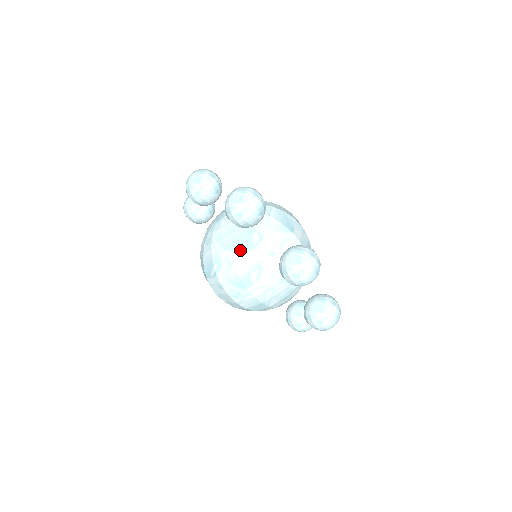
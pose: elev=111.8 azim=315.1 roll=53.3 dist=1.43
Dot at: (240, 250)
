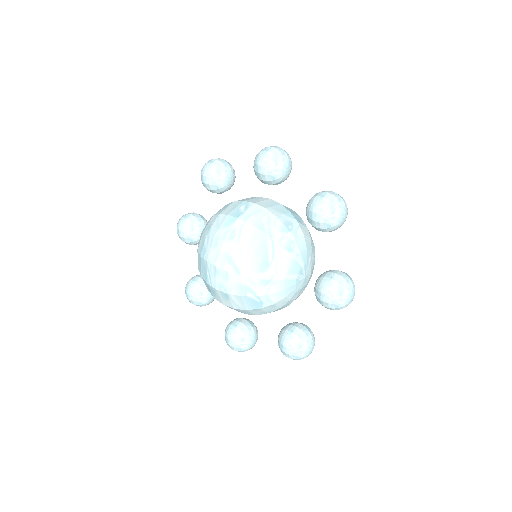
Dot at: (225, 207)
